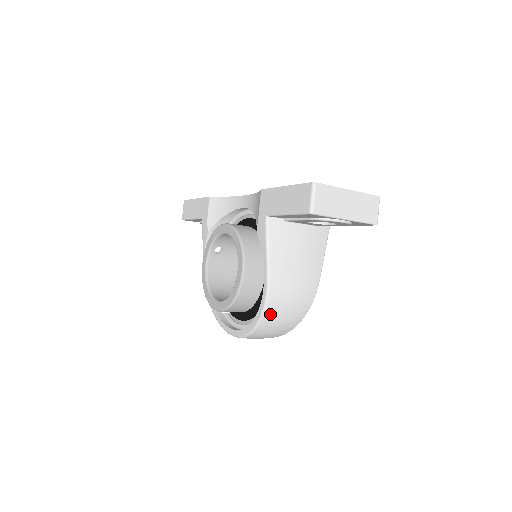
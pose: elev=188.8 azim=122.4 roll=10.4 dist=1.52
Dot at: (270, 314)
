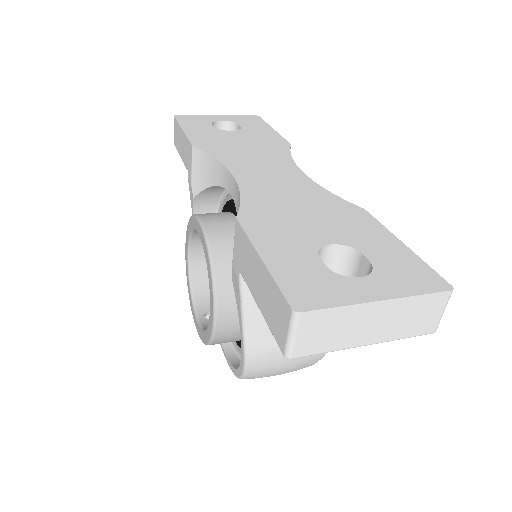
Dot at: (254, 376)
